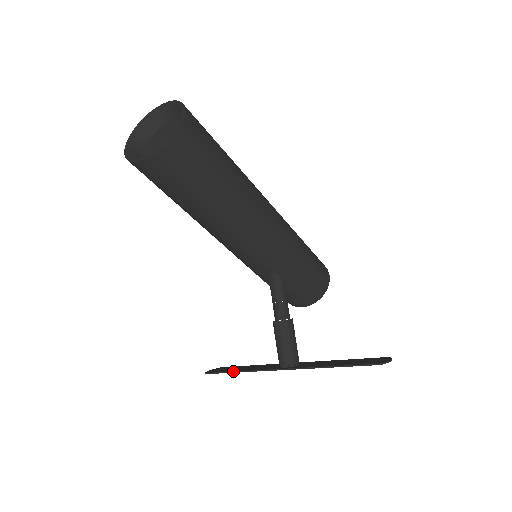
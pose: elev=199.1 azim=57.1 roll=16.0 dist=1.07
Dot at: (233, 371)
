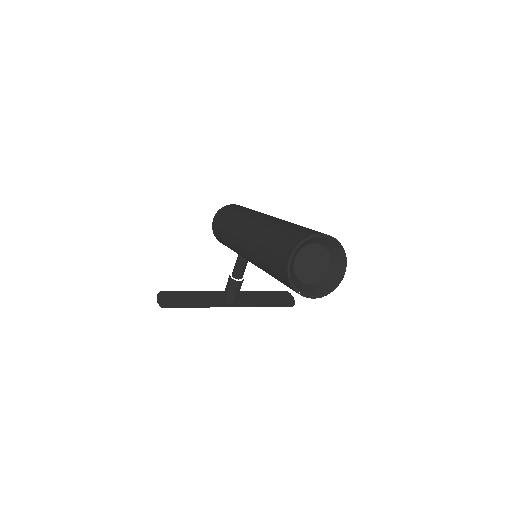
Dot at: (190, 307)
